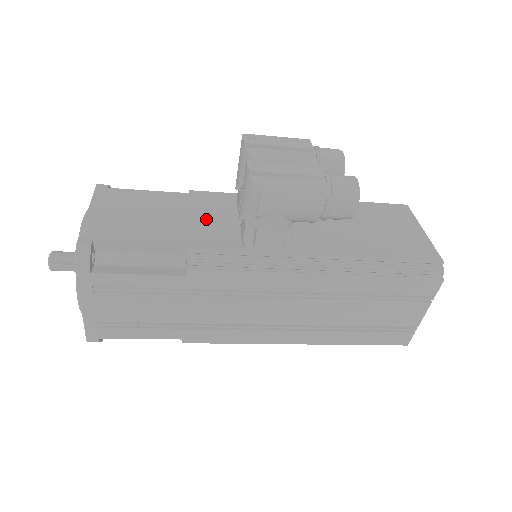
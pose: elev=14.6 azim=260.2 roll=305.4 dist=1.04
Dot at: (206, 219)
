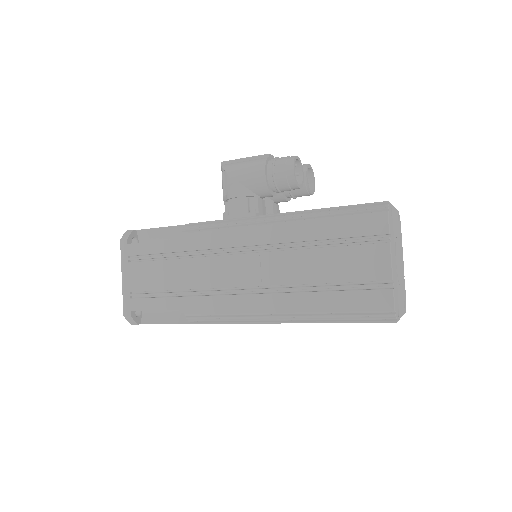
Dot at: occluded
